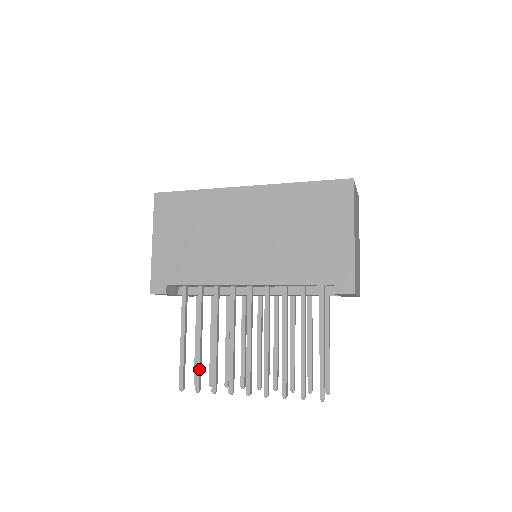
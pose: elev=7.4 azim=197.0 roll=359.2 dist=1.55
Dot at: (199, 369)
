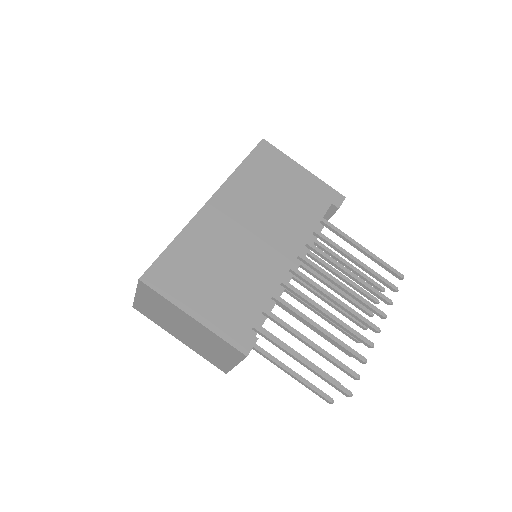
Dot at: (340, 362)
